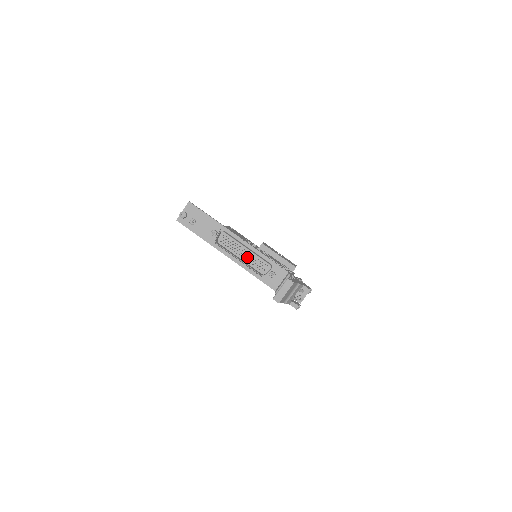
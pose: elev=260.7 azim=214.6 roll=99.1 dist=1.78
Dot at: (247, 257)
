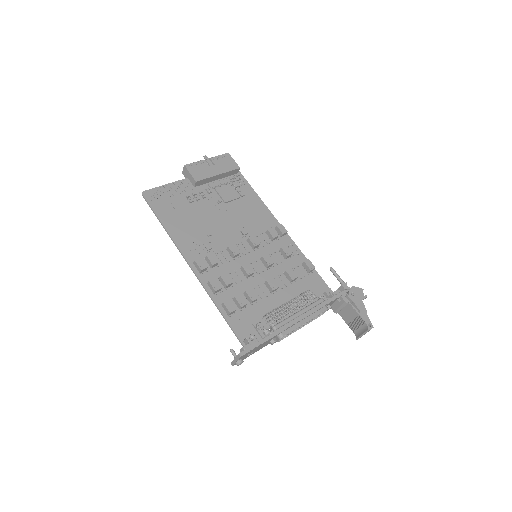
Dot at: occluded
